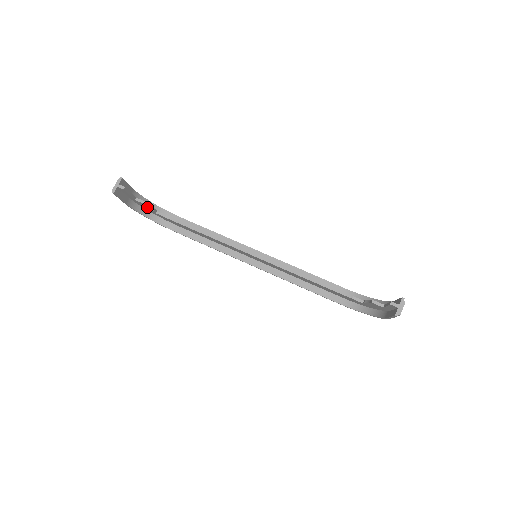
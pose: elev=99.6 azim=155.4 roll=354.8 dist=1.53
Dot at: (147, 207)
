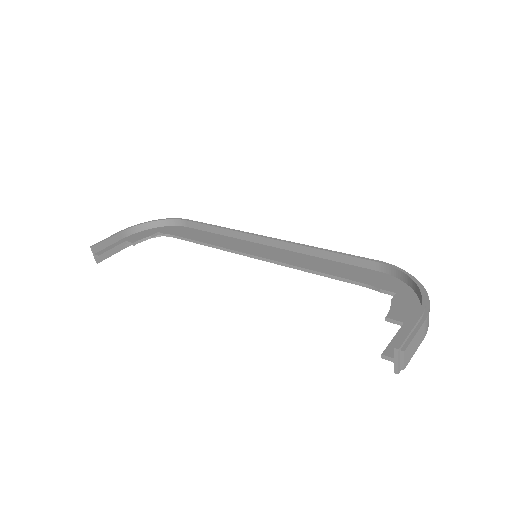
Dot at: (143, 240)
